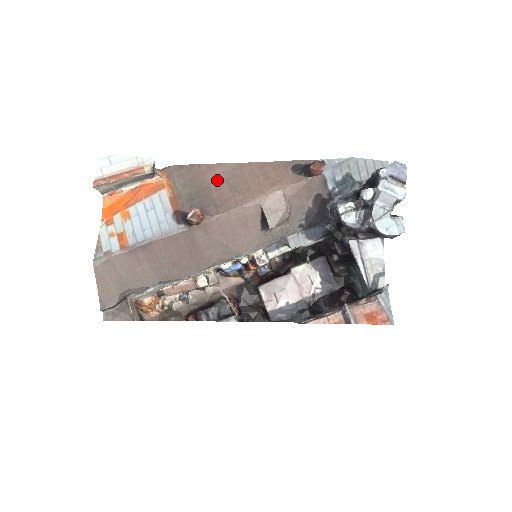
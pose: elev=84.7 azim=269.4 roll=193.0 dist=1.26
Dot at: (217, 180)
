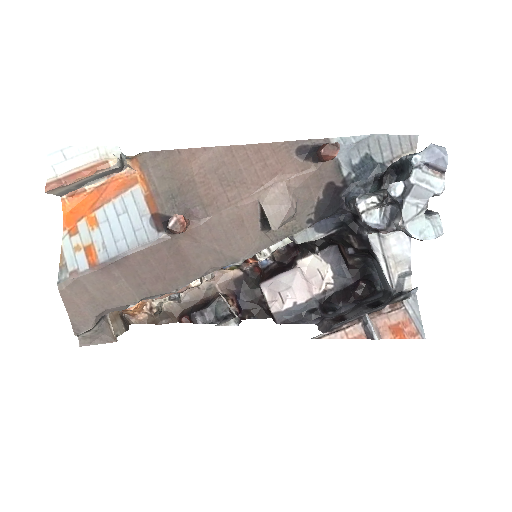
Dot at: (203, 170)
